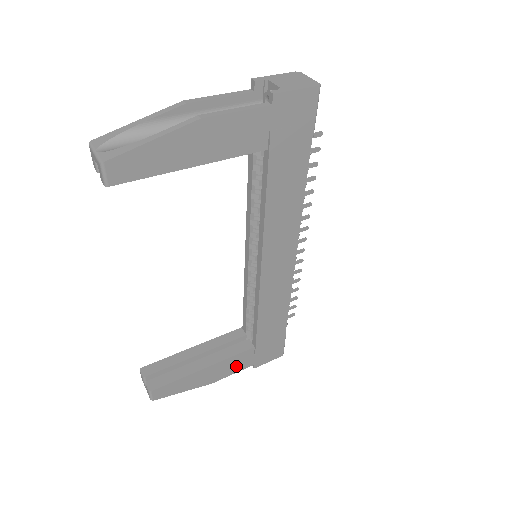
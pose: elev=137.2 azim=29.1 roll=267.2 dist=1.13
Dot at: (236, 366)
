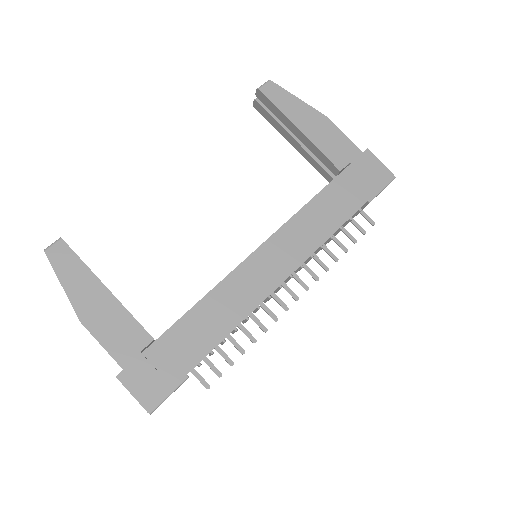
Dot at: (116, 338)
